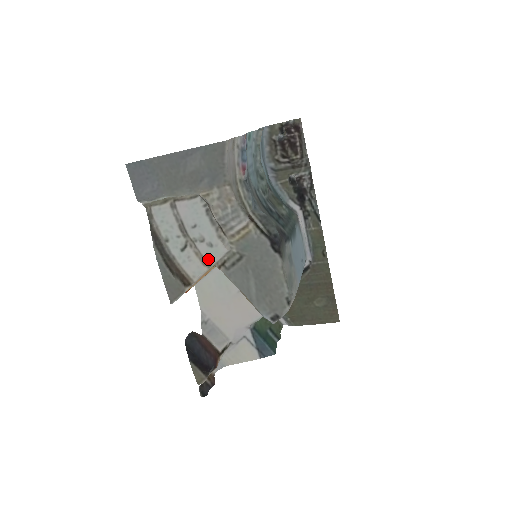
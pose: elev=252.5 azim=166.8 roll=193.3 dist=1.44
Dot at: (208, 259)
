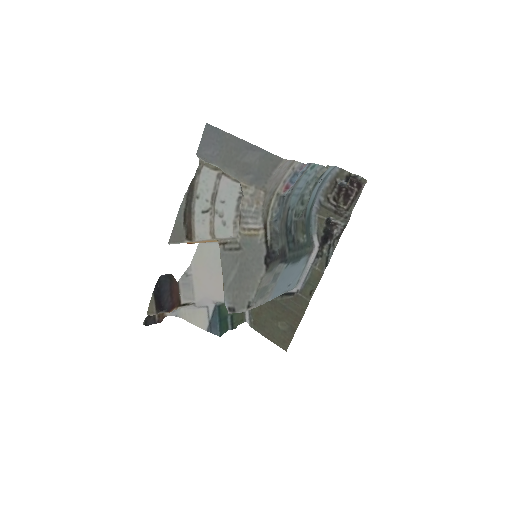
Dot at: (216, 232)
